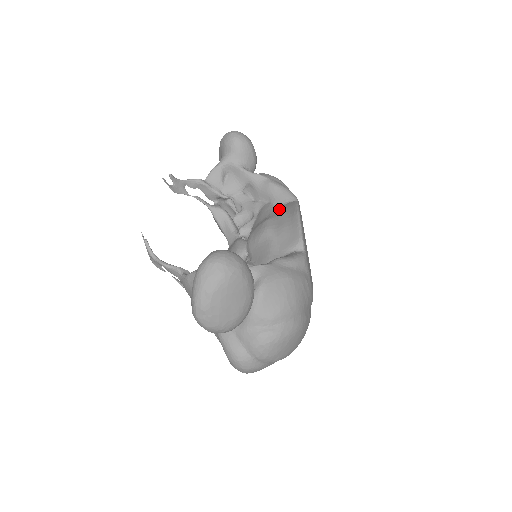
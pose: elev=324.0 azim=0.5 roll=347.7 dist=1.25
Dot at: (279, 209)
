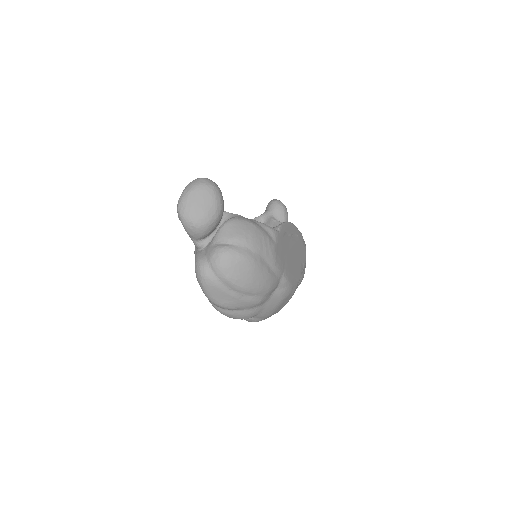
Dot at: occluded
